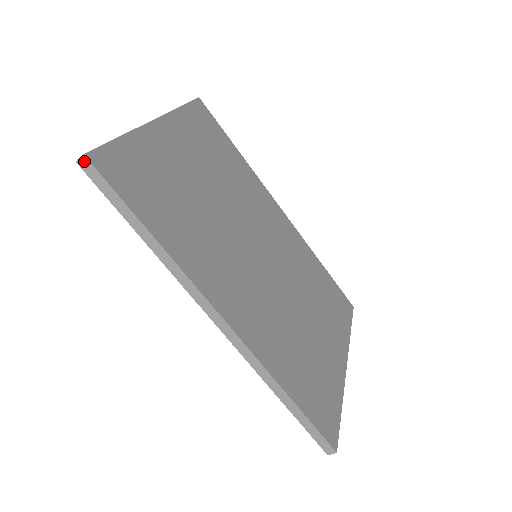
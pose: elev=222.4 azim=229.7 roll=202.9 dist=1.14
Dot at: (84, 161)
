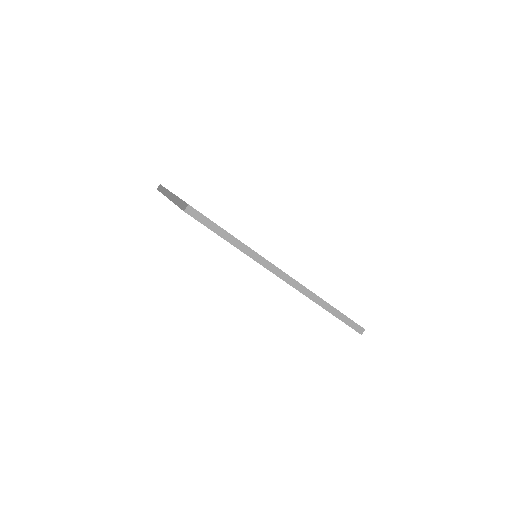
Dot at: (189, 209)
